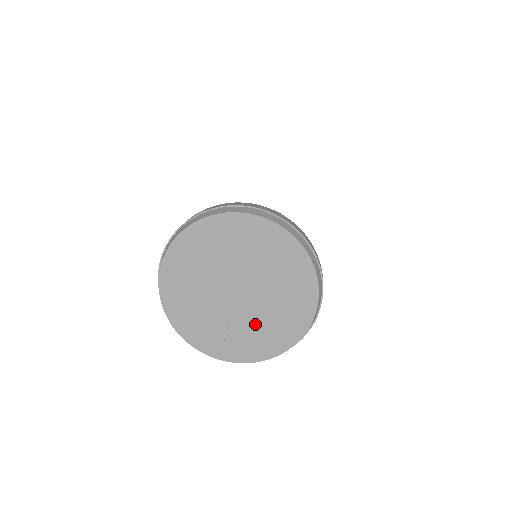
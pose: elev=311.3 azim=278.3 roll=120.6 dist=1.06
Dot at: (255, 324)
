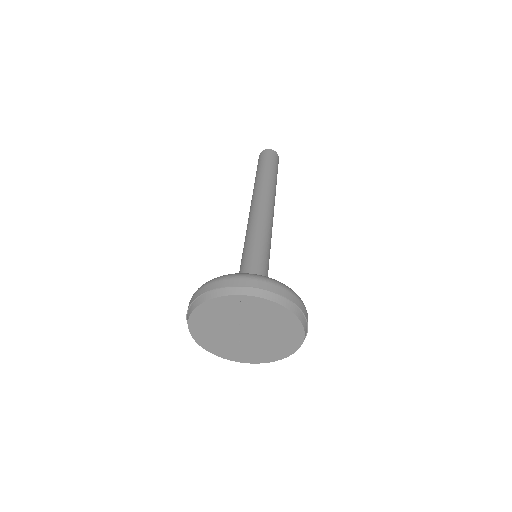
Dot at: (259, 347)
